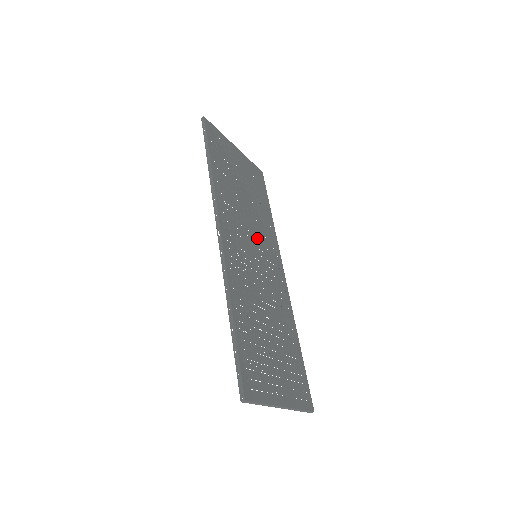
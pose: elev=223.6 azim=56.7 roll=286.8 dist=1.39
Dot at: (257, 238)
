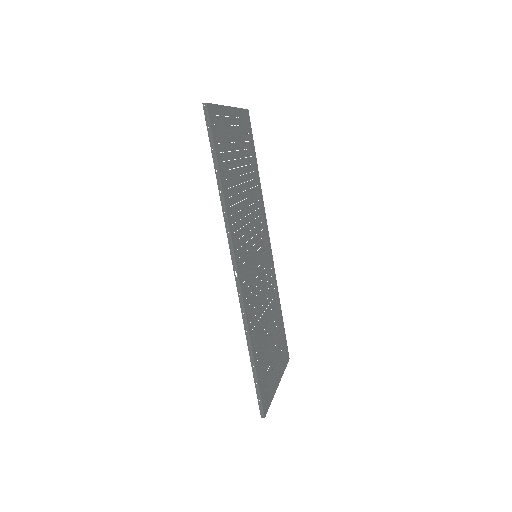
Dot at: (254, 229)
